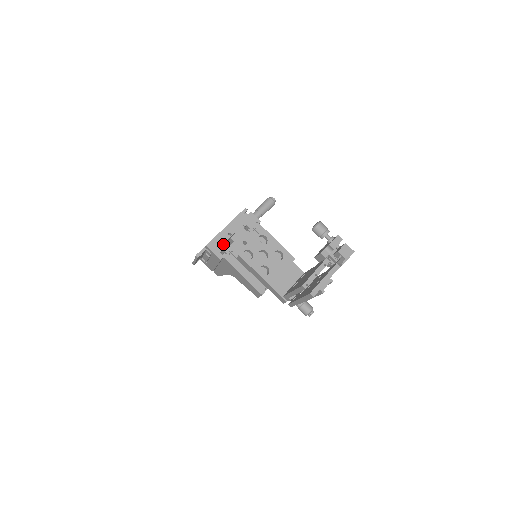
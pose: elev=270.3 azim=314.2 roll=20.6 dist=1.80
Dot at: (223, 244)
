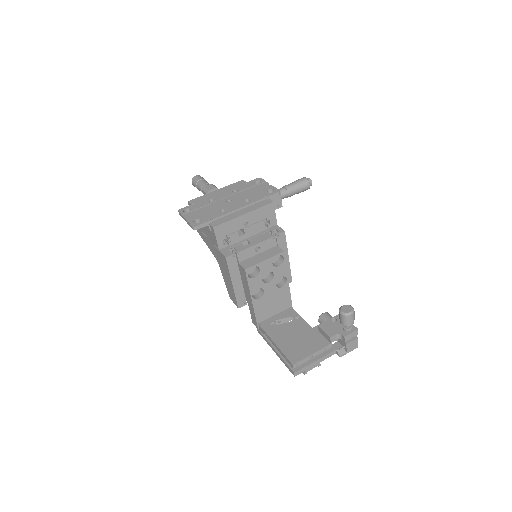
Dot at: (232, 230)
